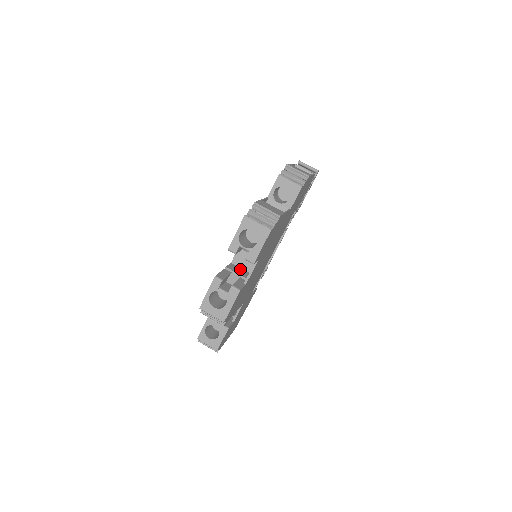
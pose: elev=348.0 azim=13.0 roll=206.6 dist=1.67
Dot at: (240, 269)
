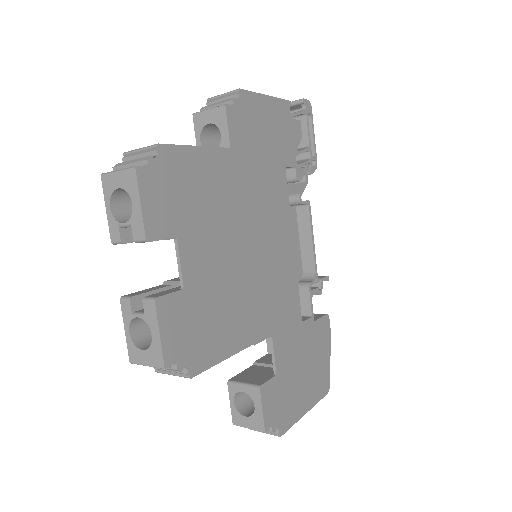
Dot at: occluded
